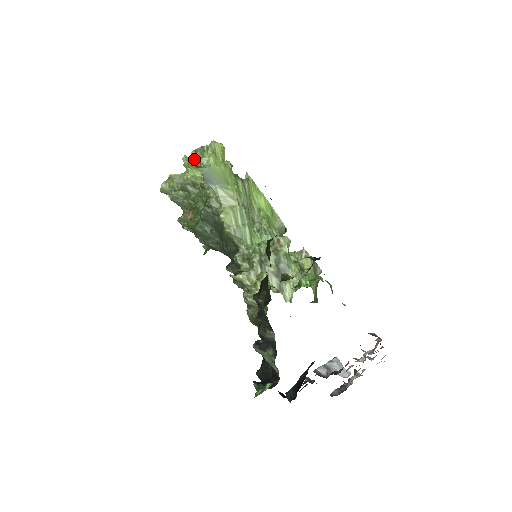
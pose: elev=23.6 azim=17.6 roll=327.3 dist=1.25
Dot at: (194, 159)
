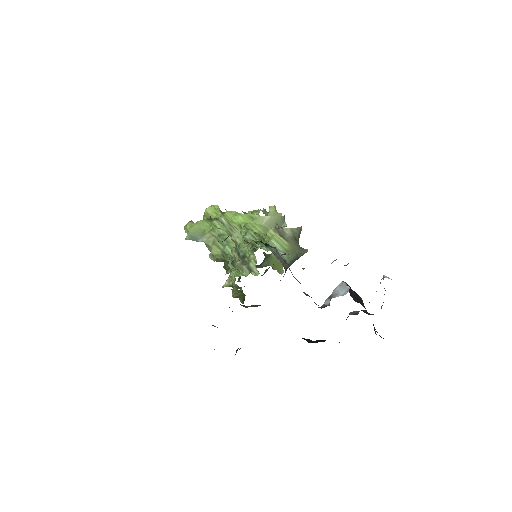
Dot at: occluded
